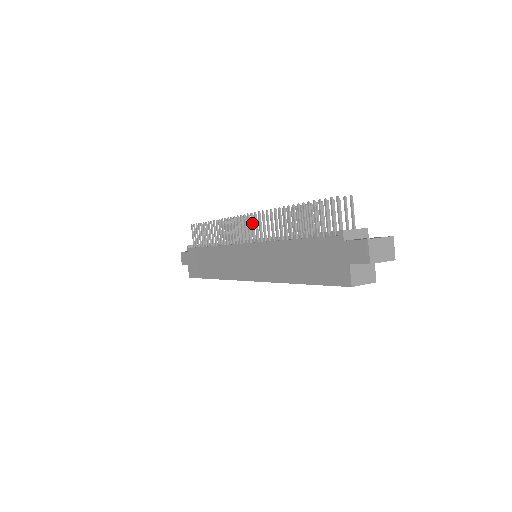
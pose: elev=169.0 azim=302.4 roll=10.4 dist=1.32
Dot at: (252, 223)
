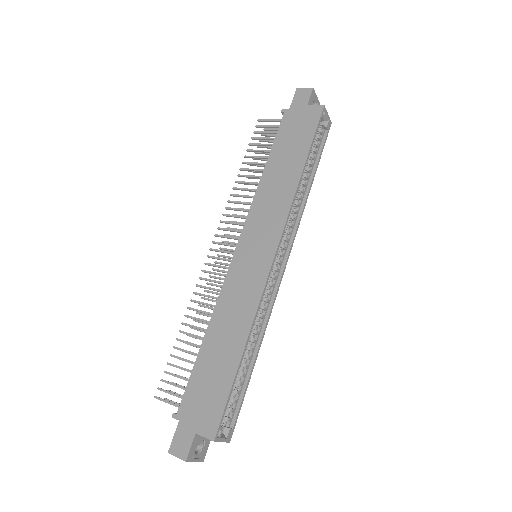
Dot at: (224, 236)
